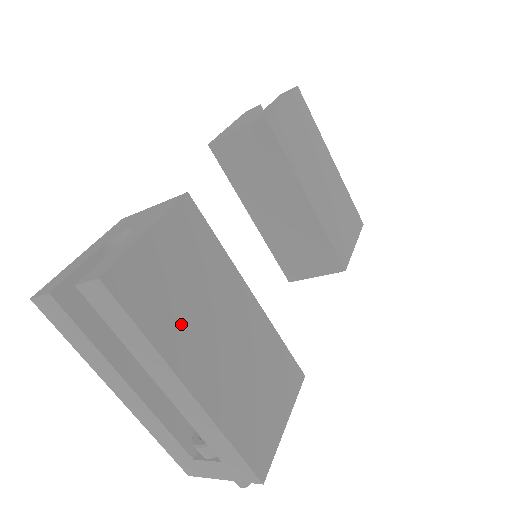
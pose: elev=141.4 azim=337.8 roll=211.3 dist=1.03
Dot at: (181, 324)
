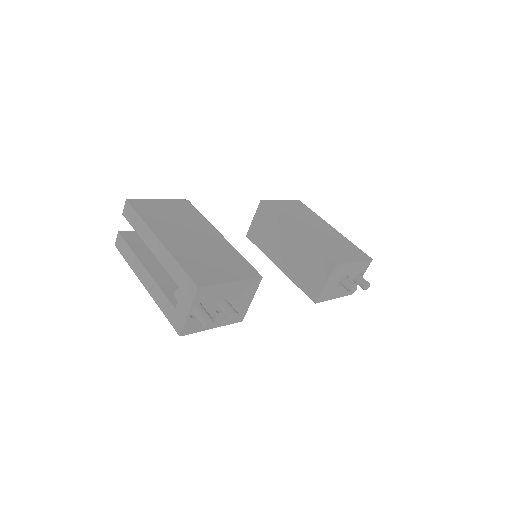
Dot at: (163, 222)
